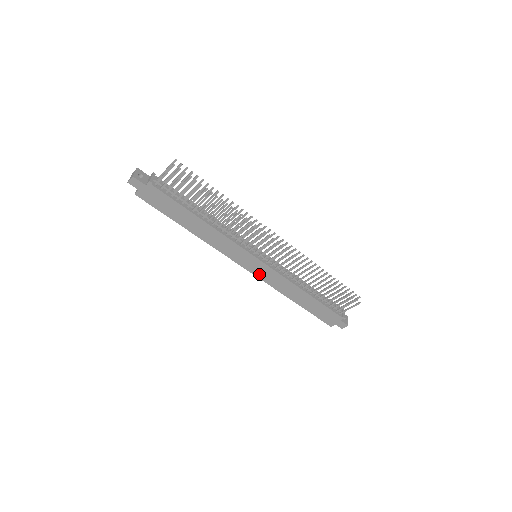
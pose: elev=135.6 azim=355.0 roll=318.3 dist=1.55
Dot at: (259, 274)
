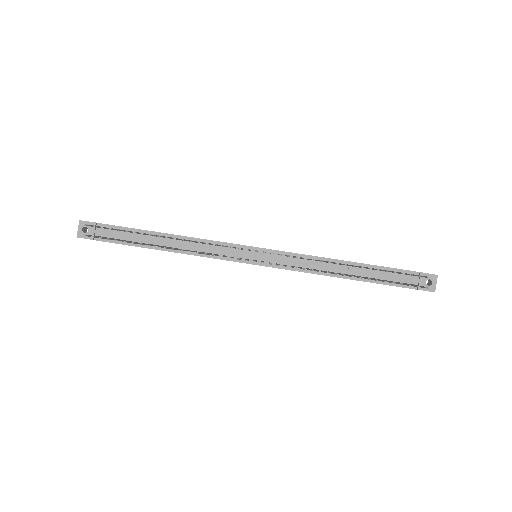
Dot at: occluded
